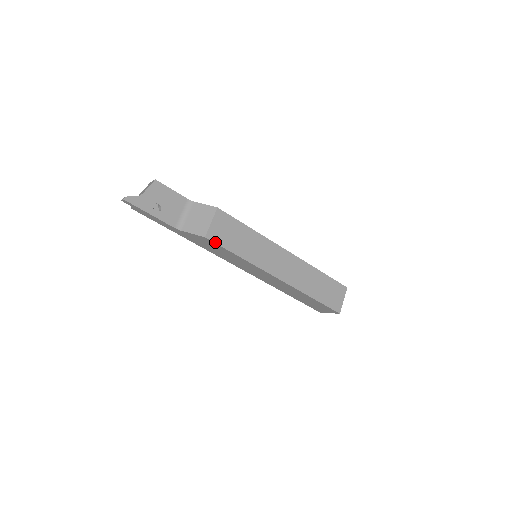
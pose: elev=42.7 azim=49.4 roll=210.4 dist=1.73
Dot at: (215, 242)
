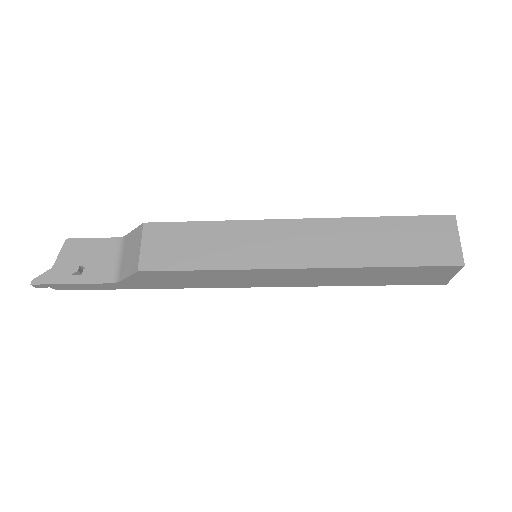
Dot at: (156, 270)
